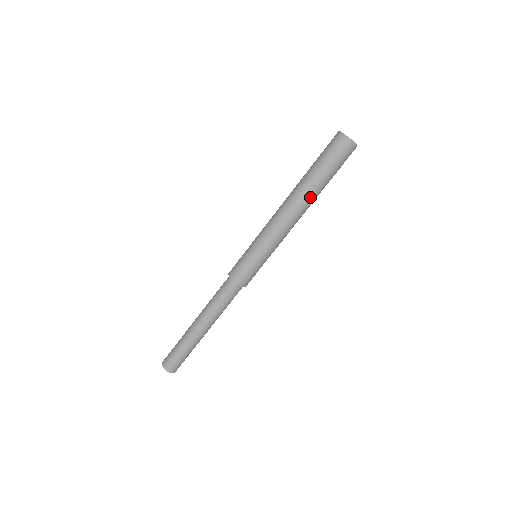
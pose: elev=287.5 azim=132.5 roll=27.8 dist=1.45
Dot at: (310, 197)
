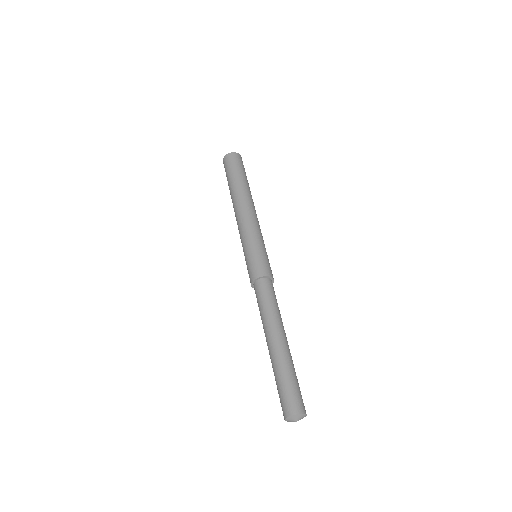
Dot at: (248, 192)
